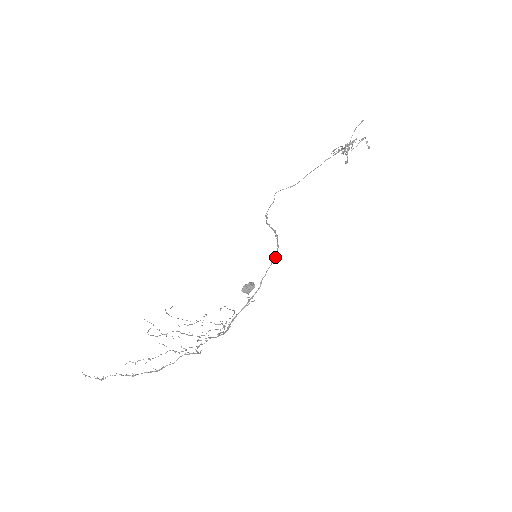
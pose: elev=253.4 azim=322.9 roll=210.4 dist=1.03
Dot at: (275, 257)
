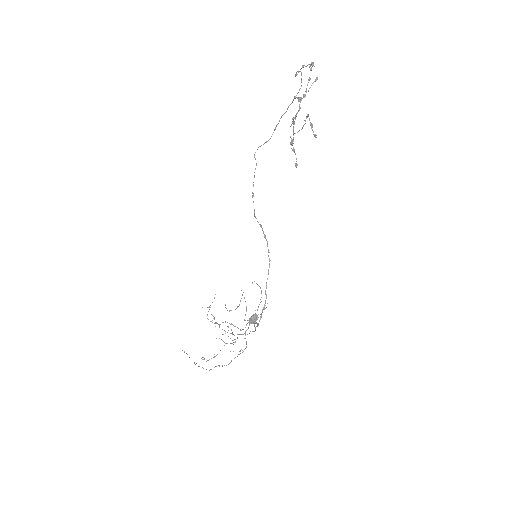
Dot at: (269, 267)
